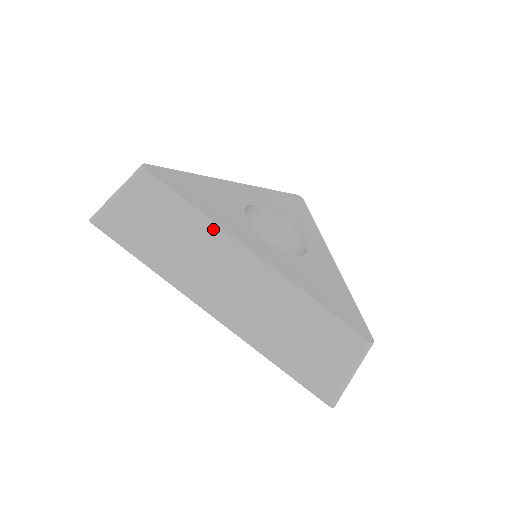
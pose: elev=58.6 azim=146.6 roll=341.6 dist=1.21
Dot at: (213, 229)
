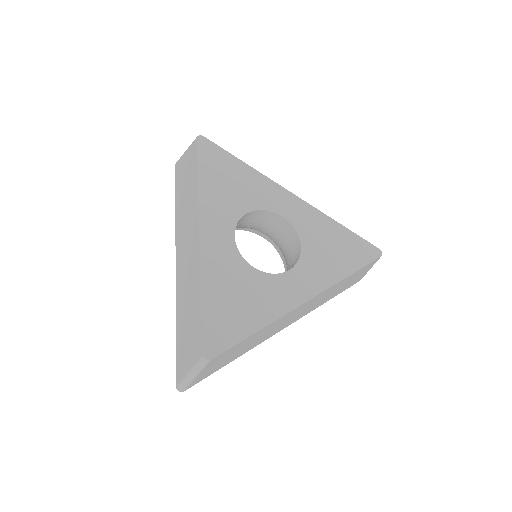
Dot at: (275, 322)
